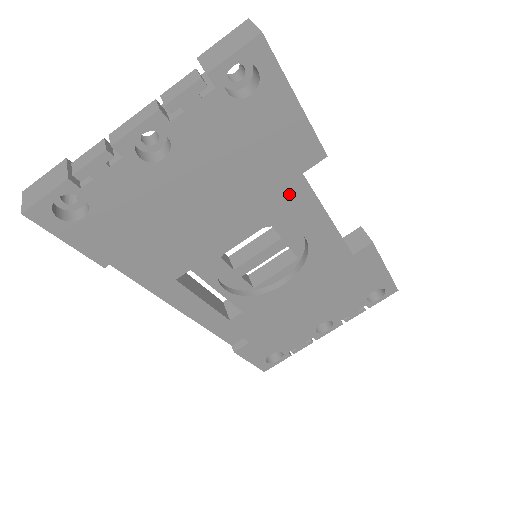
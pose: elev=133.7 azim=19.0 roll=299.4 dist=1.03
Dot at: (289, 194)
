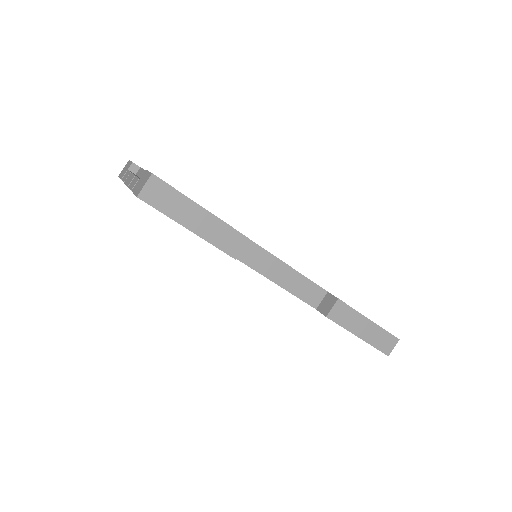
Dot at: occluded
